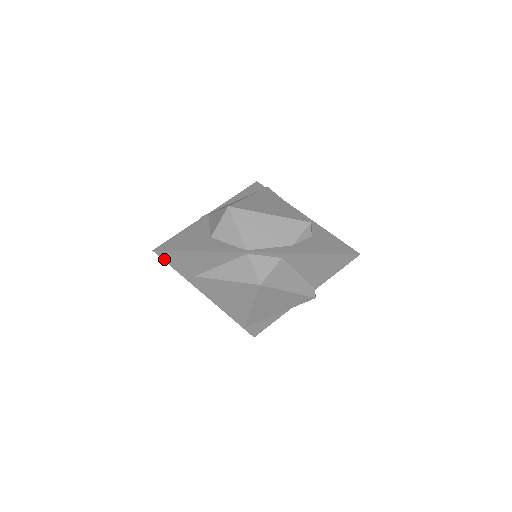
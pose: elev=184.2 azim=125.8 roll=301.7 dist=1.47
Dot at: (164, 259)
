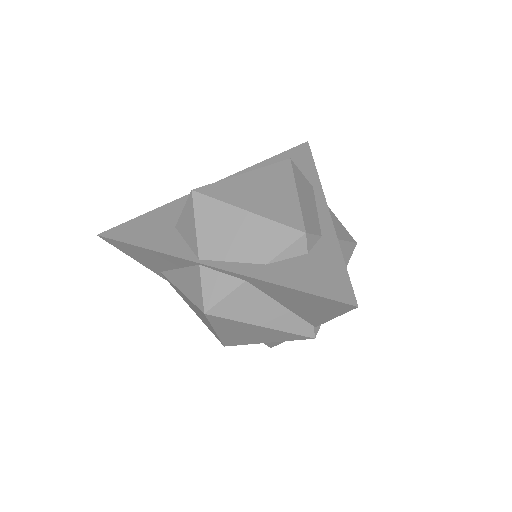
Dot at: (116, 246)
